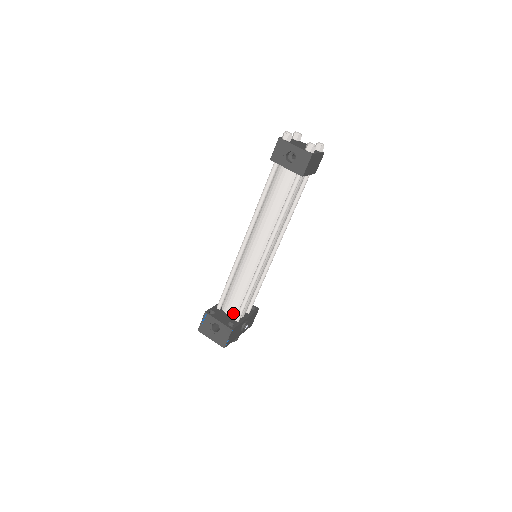
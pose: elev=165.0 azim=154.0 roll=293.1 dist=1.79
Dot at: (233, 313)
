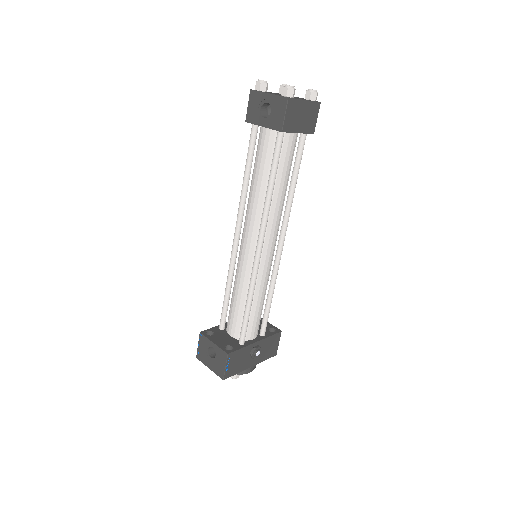
Dot at: (236, 334)
